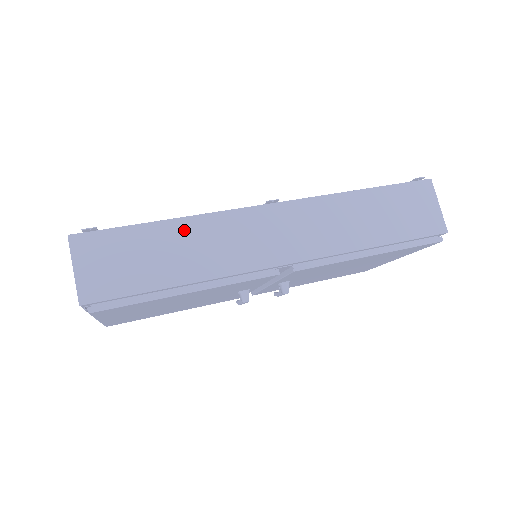
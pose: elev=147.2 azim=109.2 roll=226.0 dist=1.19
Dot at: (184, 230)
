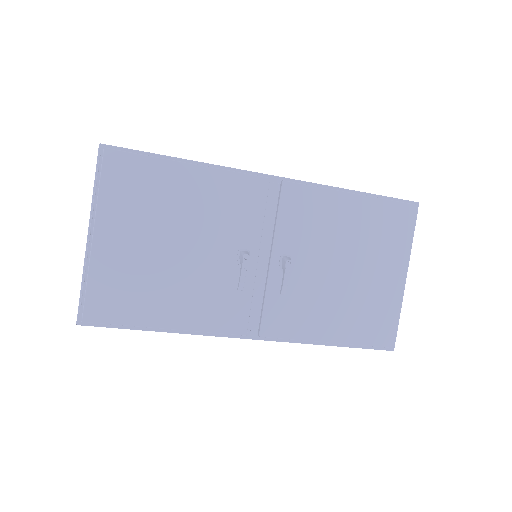
Dot at: occluded
